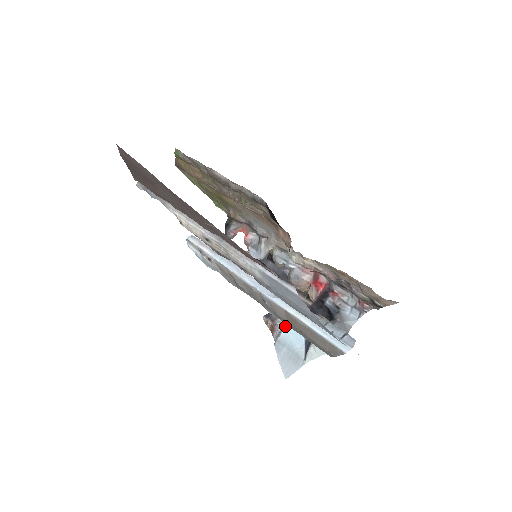
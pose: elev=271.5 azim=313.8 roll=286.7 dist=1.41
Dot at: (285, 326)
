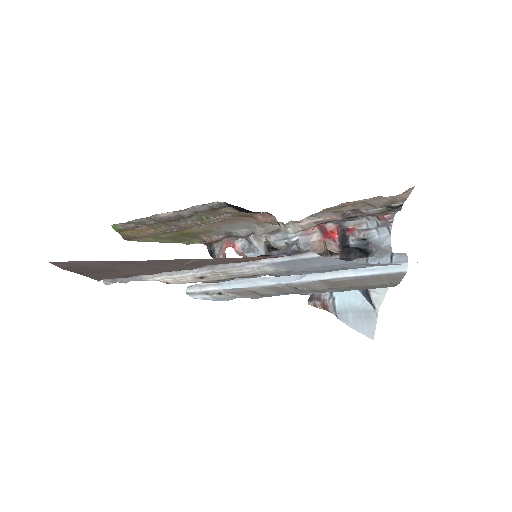
Dot at: (333, 295)
